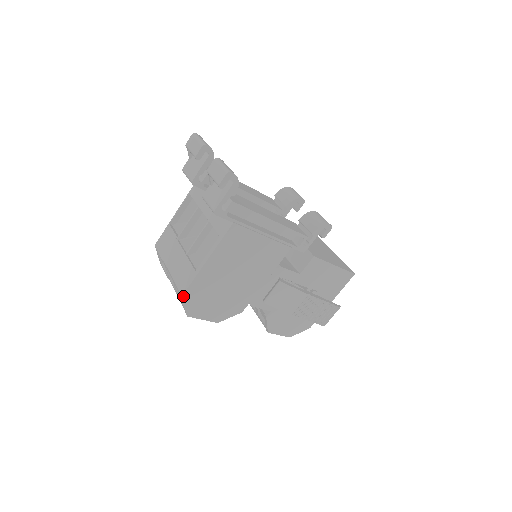
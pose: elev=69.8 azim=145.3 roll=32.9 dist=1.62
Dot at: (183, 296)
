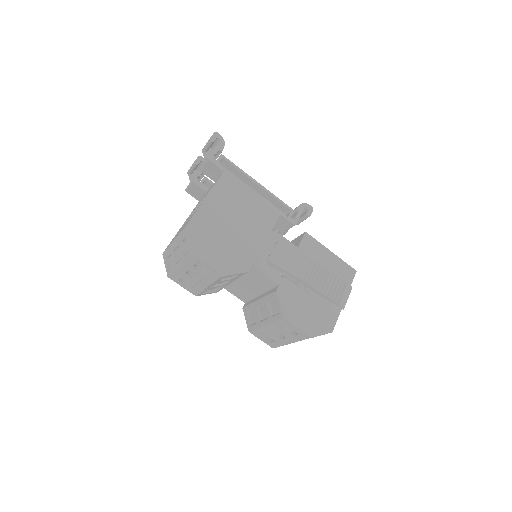
Dot at: (187, 227)
